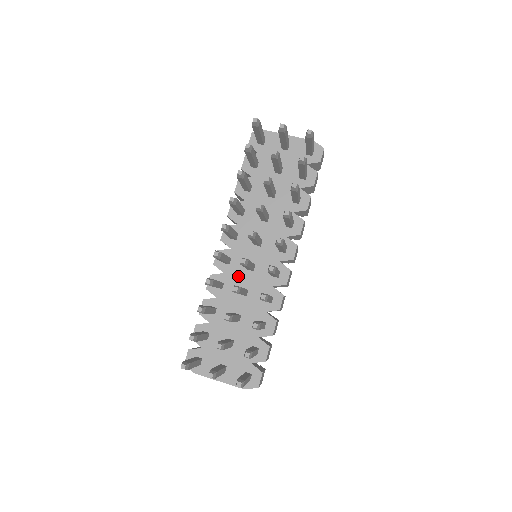
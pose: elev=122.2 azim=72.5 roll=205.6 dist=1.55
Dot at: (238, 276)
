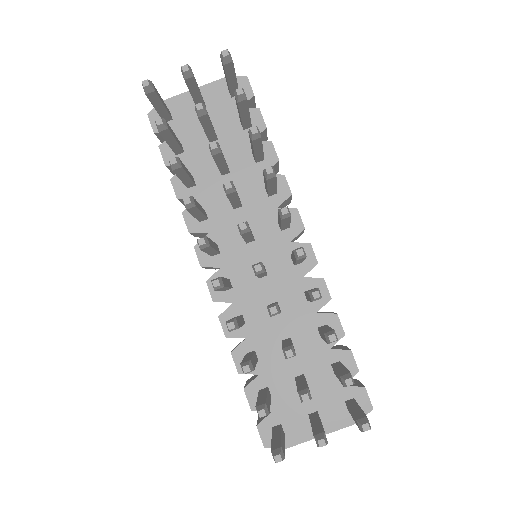
Dot at: (253, 294)
